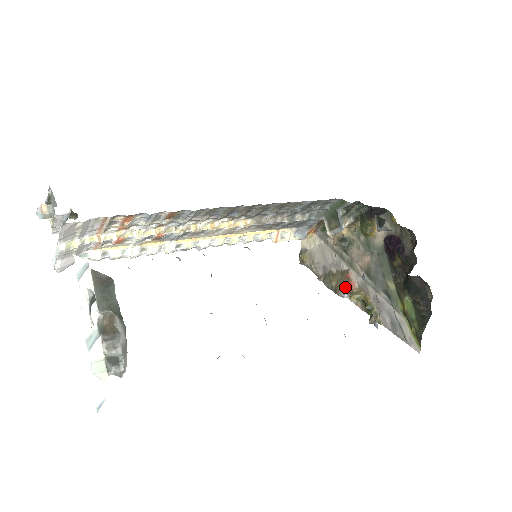
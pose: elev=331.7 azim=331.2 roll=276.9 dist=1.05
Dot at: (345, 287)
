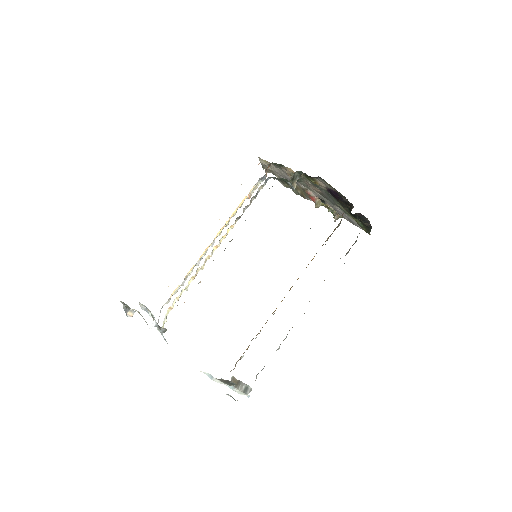
Dot at: (309, 198)
